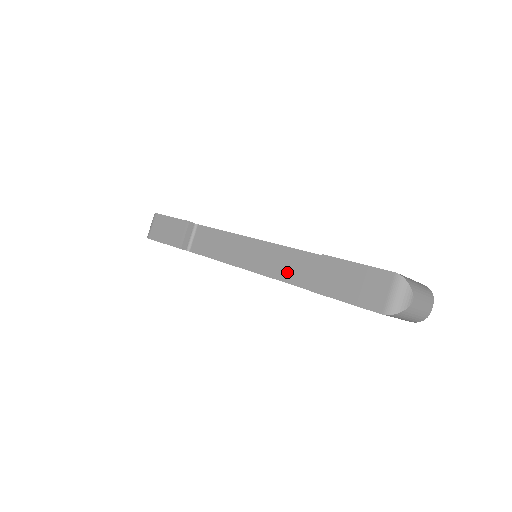
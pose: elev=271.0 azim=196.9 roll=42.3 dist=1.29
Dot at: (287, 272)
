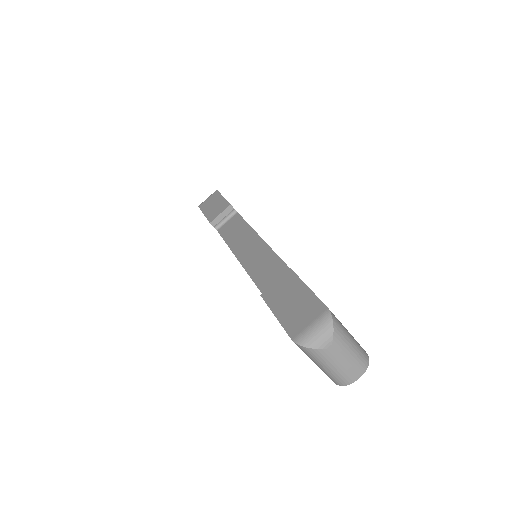
Dot at: (263, 276)
